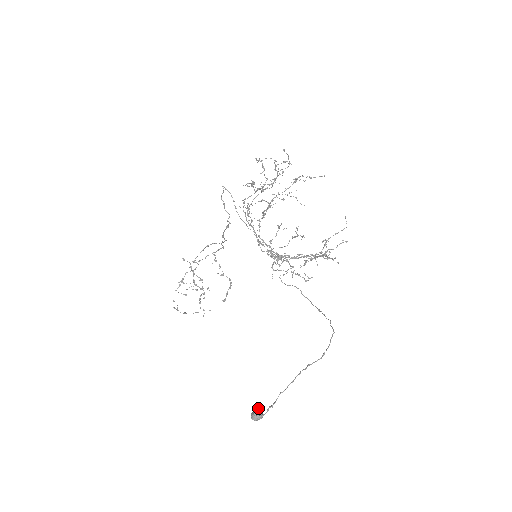
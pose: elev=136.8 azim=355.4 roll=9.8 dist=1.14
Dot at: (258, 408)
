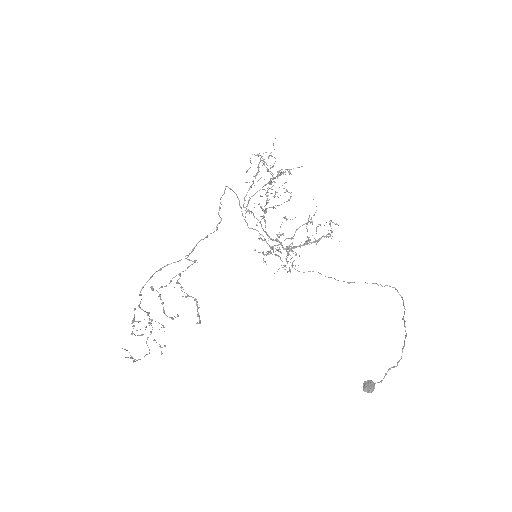
Dot at: (368, 380)
